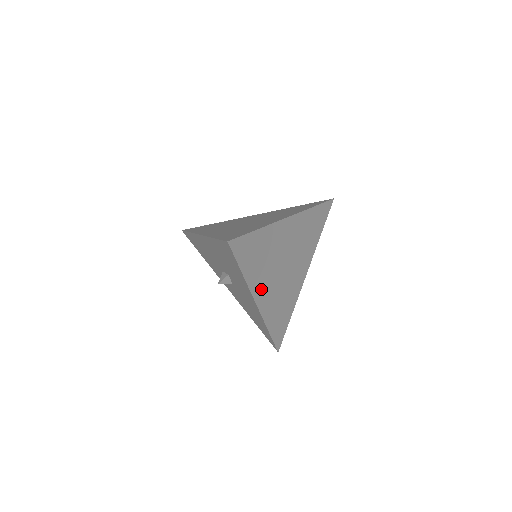
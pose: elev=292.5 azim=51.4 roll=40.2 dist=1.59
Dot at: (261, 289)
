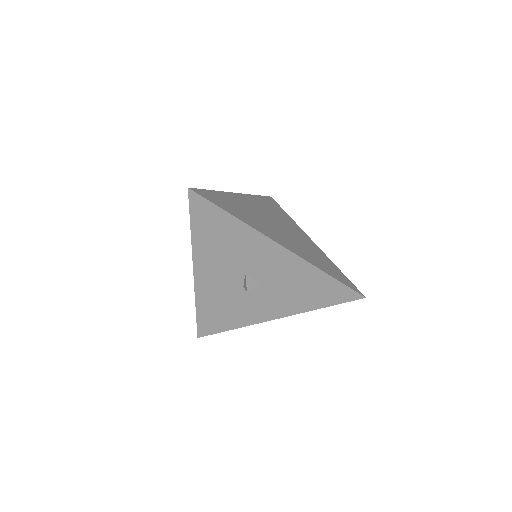
Dot at: (271, 235)
